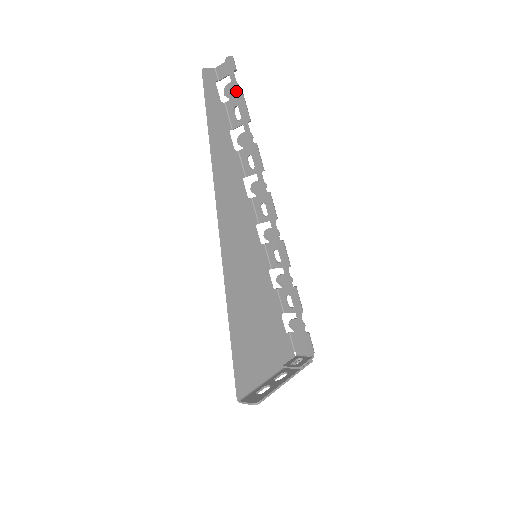
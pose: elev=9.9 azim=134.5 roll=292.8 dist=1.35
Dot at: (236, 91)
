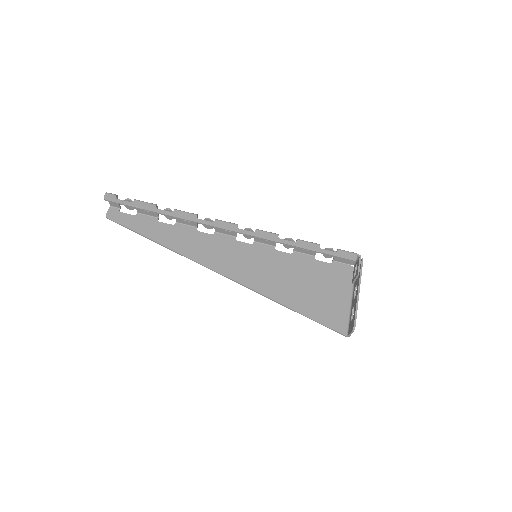
Dot at: (130, 205)
